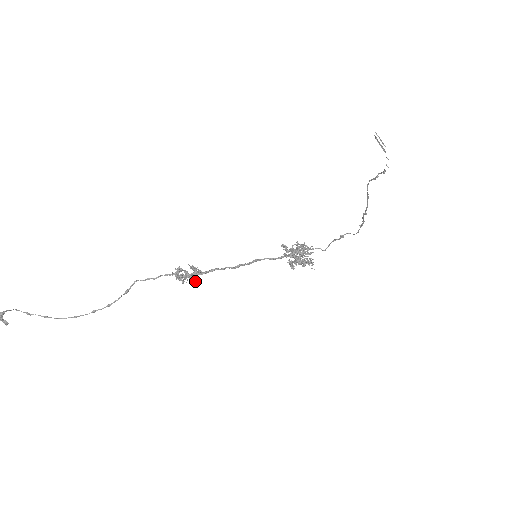
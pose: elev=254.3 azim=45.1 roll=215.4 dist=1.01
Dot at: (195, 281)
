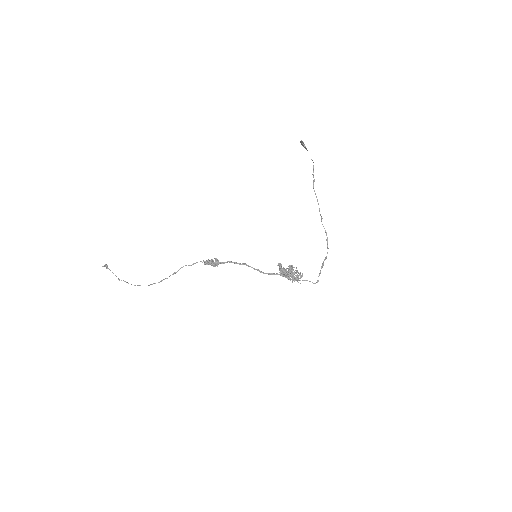
Dot at: (214, 264)
